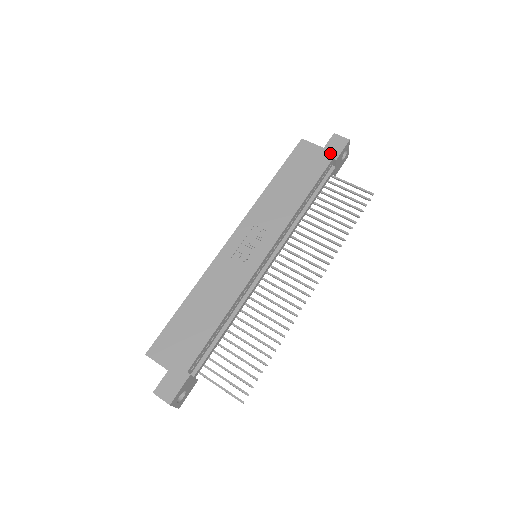
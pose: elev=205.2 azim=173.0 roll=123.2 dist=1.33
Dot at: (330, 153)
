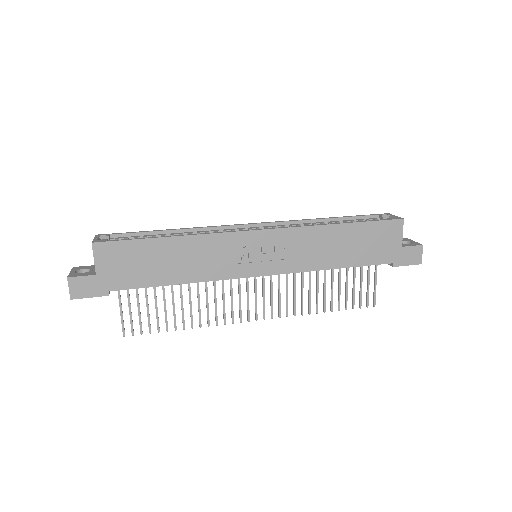
Dot at: (399, 257)
